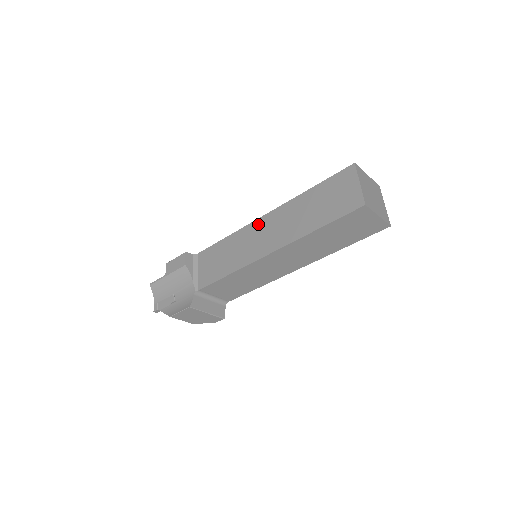
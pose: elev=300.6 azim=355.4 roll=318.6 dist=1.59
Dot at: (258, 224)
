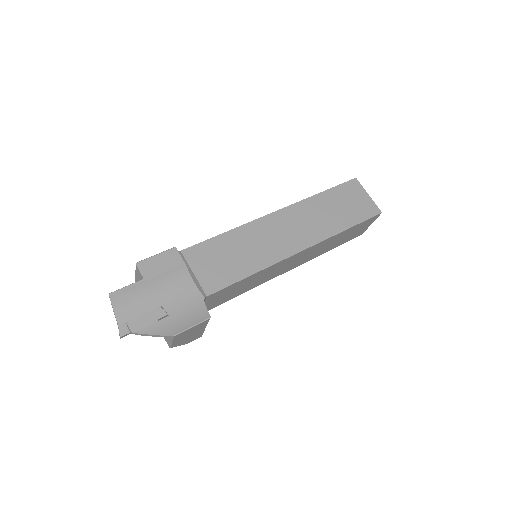
Dot at: (271, 220)
